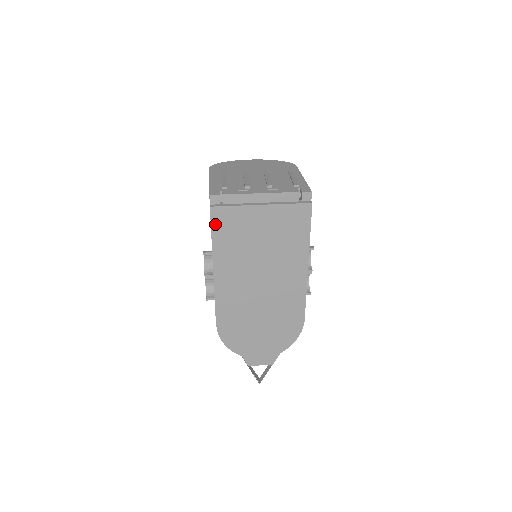
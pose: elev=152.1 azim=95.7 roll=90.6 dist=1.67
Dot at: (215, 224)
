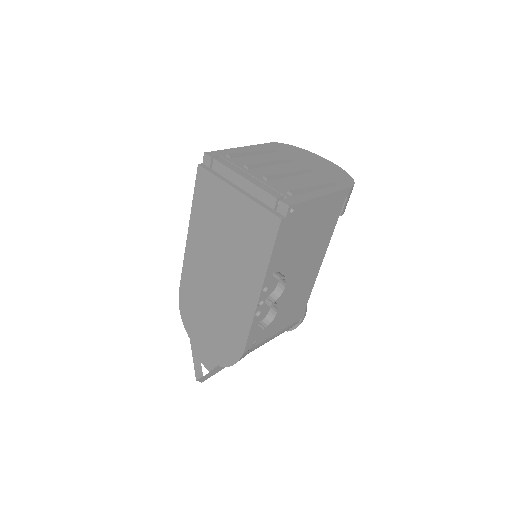
Dot at: (198, 185)
